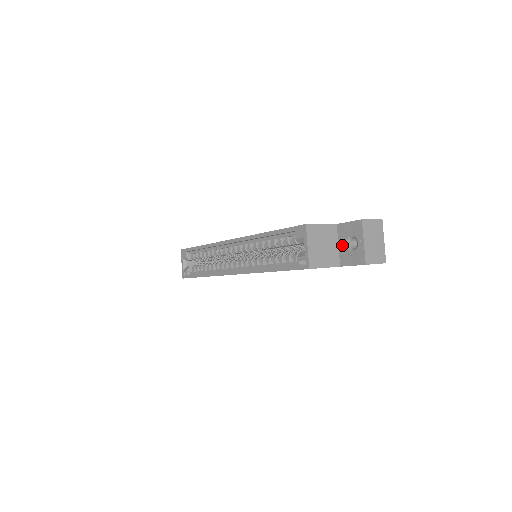
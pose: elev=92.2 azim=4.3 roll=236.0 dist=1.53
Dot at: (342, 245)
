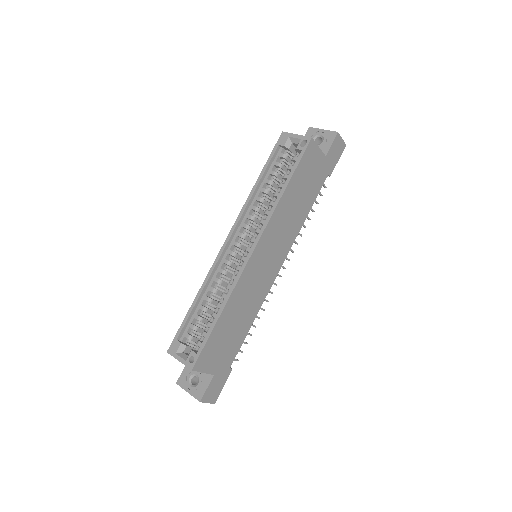
Dot at: occluded
